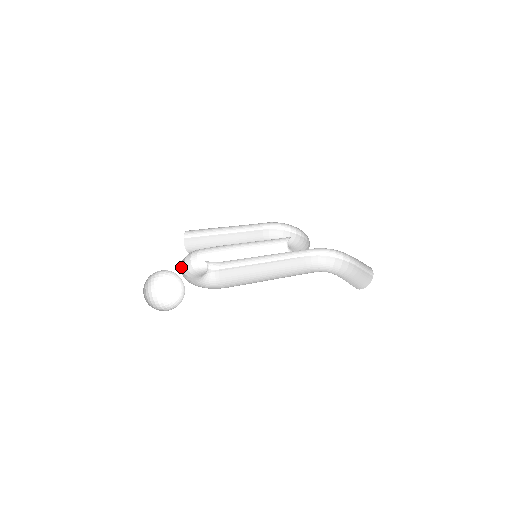
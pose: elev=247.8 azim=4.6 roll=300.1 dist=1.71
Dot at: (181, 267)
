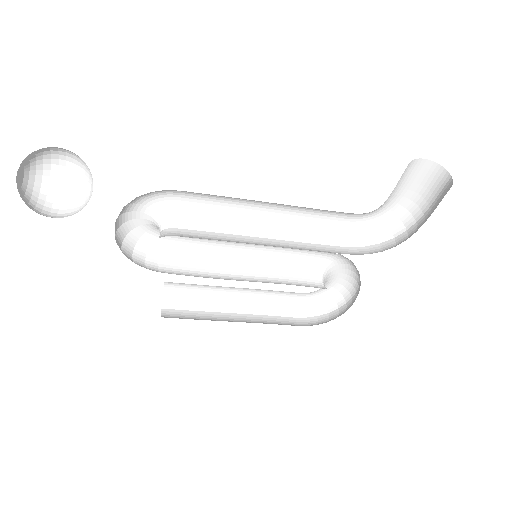
Dot at: (121, 249)
